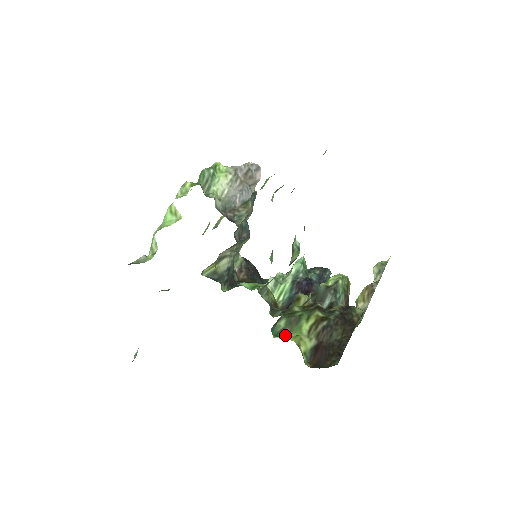
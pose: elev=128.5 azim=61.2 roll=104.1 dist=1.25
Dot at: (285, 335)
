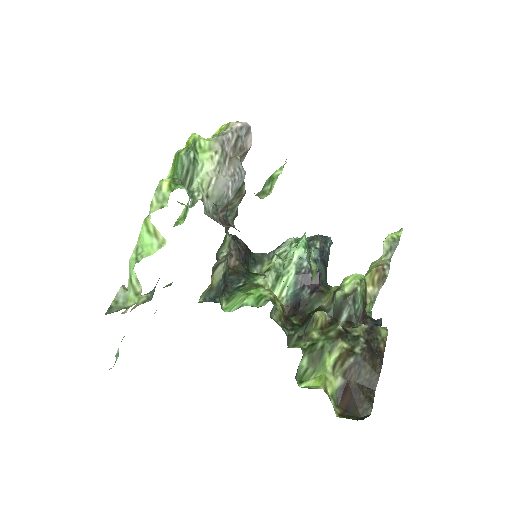
Dot at: (309, 378)
